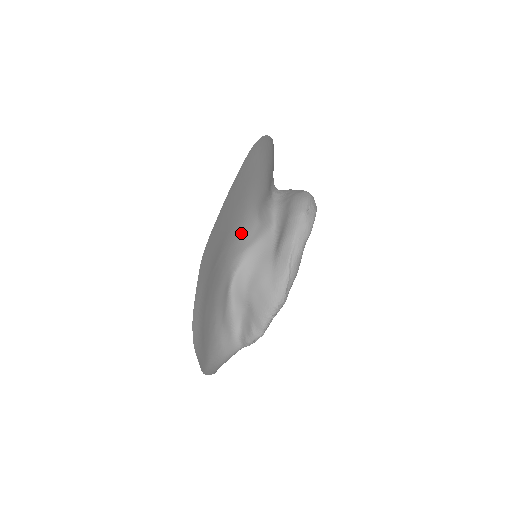
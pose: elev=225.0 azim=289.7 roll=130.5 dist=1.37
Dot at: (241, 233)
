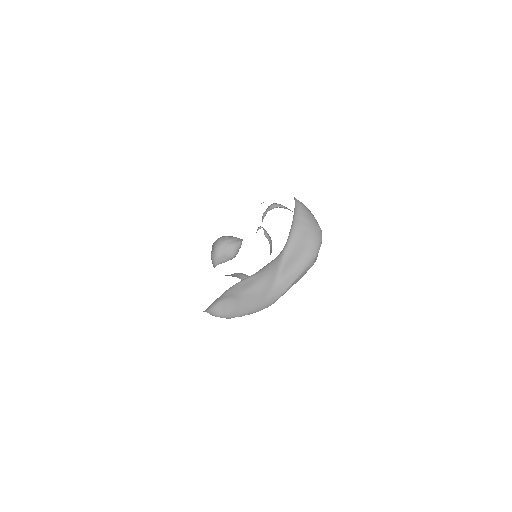
Dot at: occluded
